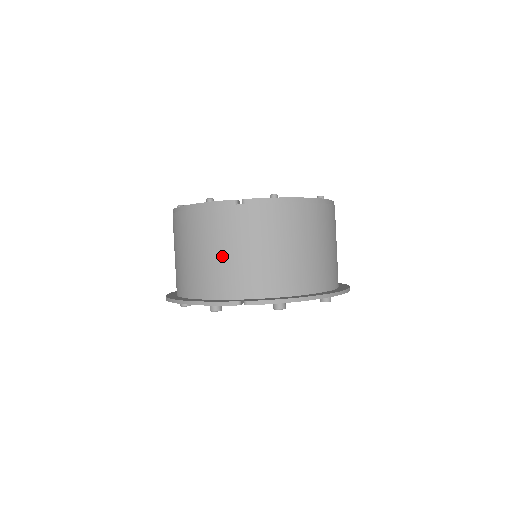
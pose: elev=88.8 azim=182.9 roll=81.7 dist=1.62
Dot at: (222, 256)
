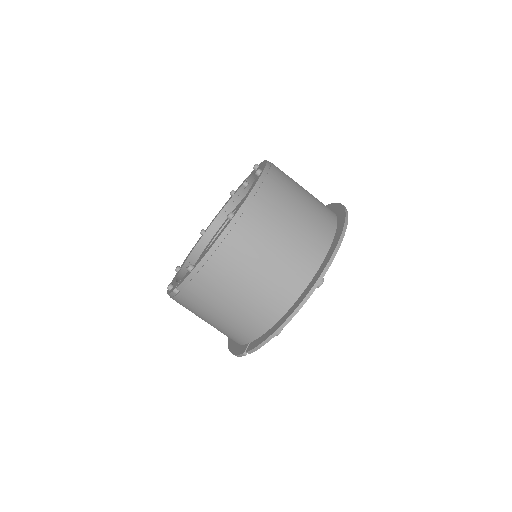
Dot at: (210, 323)
